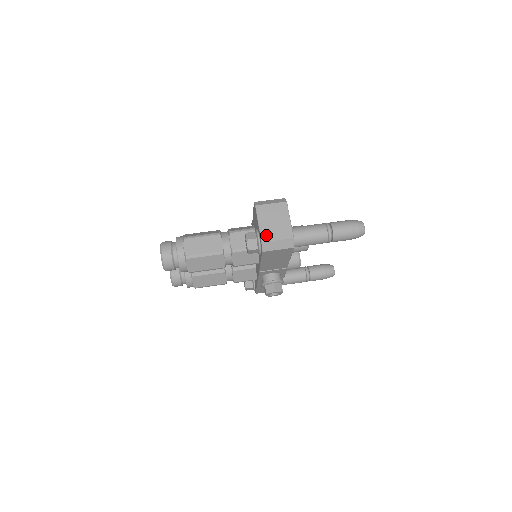
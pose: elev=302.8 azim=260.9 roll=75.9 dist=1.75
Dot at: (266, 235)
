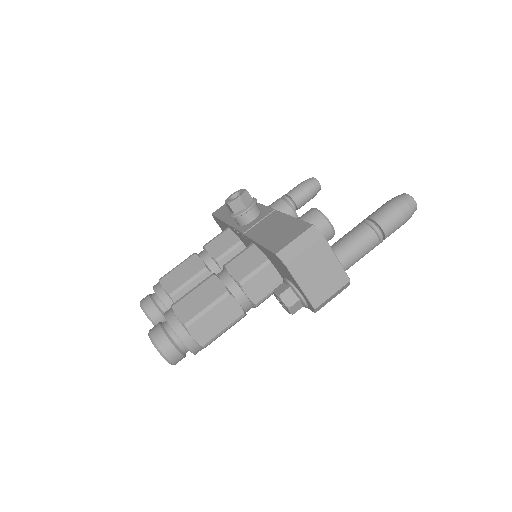
Dot at: (316, 297)
